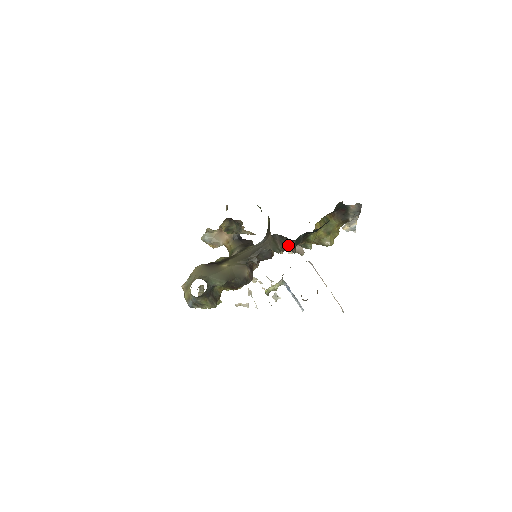
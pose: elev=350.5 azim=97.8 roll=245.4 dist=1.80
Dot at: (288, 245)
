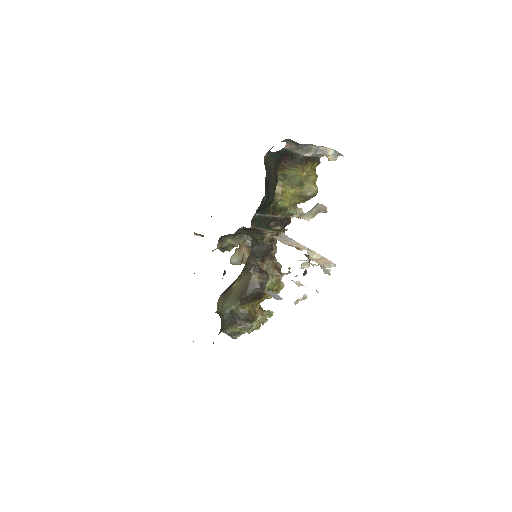
Dot at: (257, 232)
